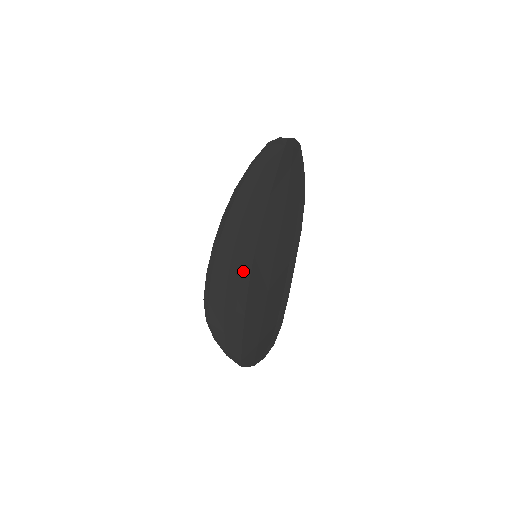
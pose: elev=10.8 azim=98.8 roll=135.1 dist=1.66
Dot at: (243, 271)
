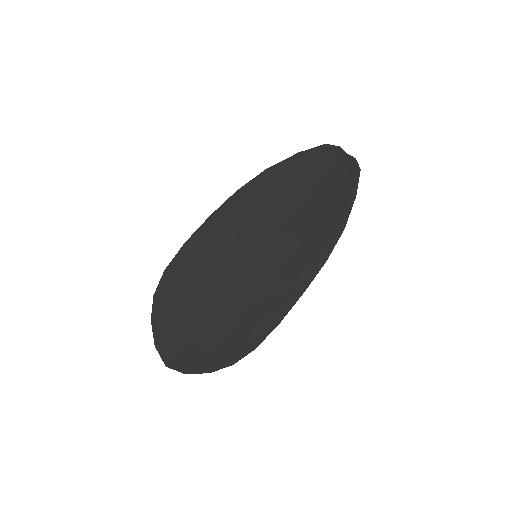
Dot at: (233, 264)
